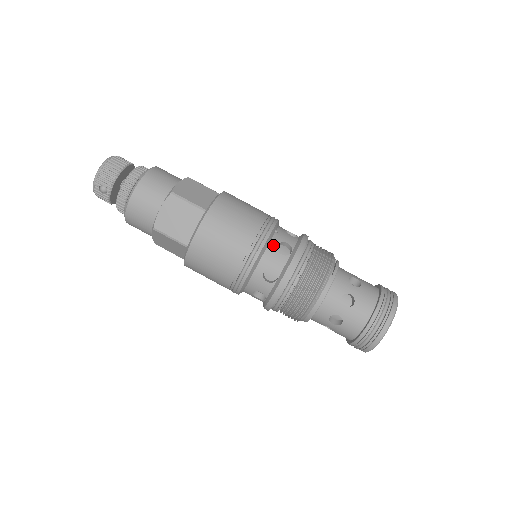
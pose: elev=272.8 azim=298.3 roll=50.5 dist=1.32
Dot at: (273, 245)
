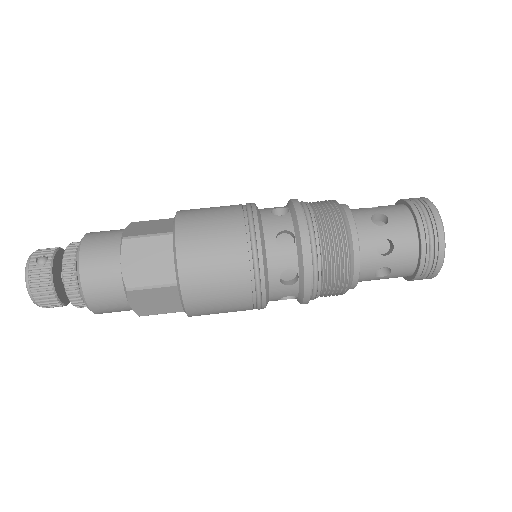
Dot at: occluded
